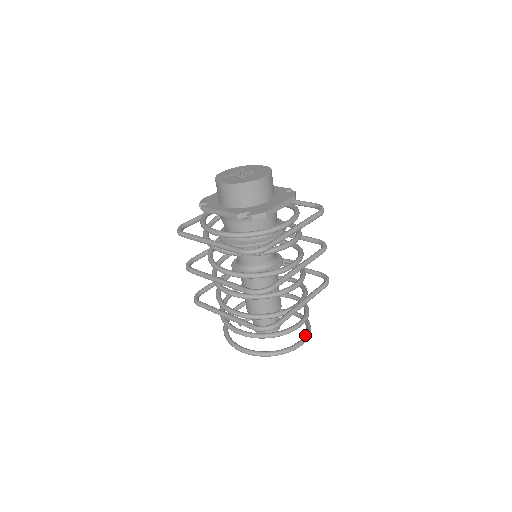
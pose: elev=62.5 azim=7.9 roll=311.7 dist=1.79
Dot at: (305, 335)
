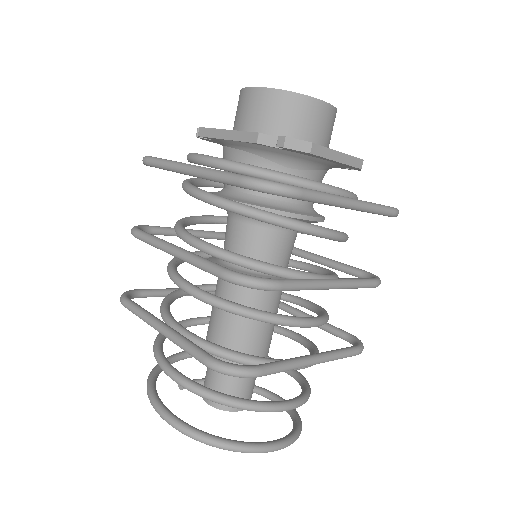
Dot at: (290, 434)
